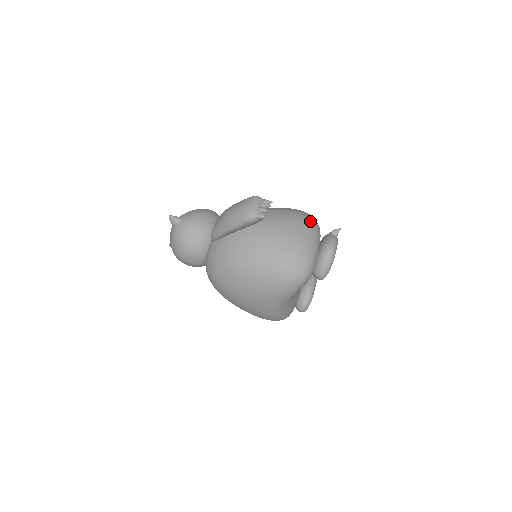
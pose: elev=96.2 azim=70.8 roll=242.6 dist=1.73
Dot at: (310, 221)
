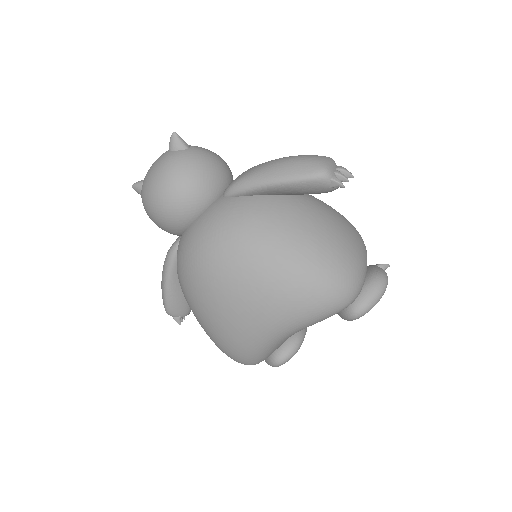
Dot at: occluded
